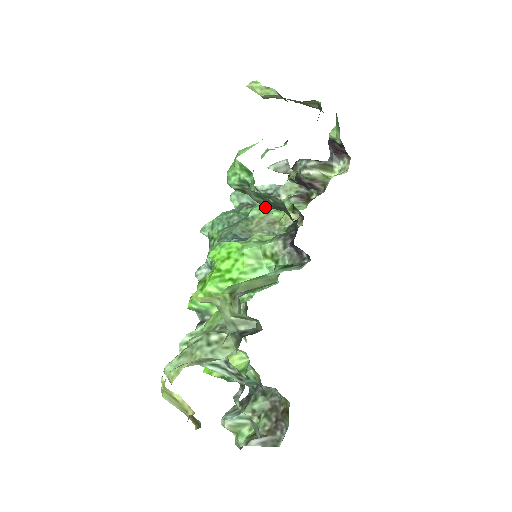
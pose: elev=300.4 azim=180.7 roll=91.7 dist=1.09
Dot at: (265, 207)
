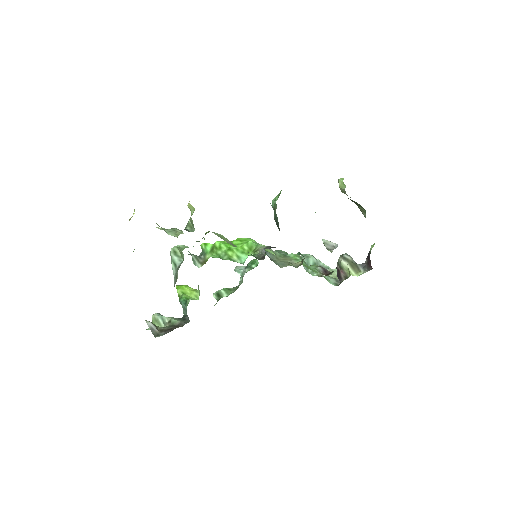
Dot at: (299, 257)
